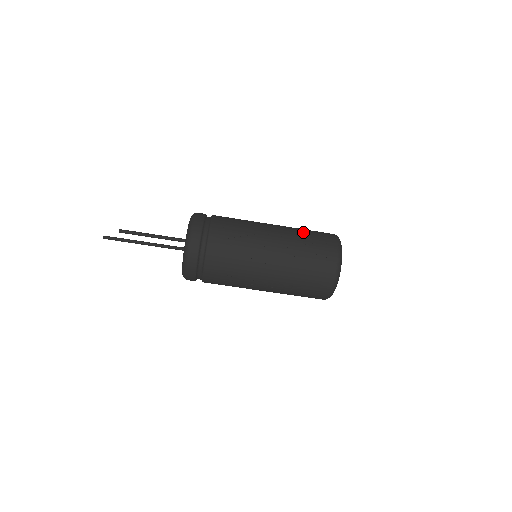
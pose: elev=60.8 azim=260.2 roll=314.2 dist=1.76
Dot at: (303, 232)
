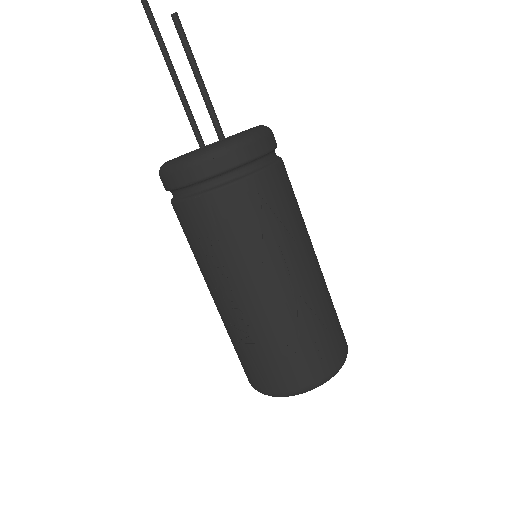
Dot at: (332, 303)
